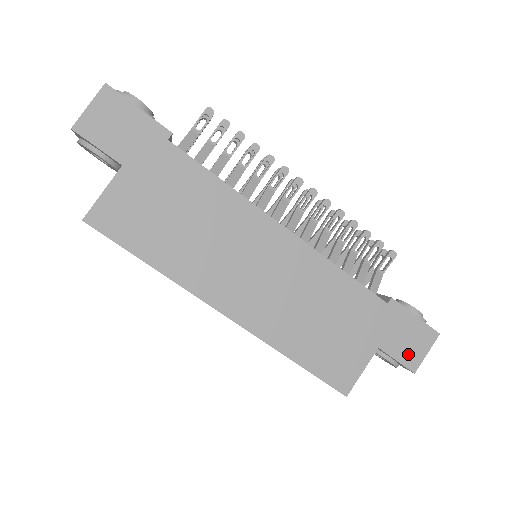
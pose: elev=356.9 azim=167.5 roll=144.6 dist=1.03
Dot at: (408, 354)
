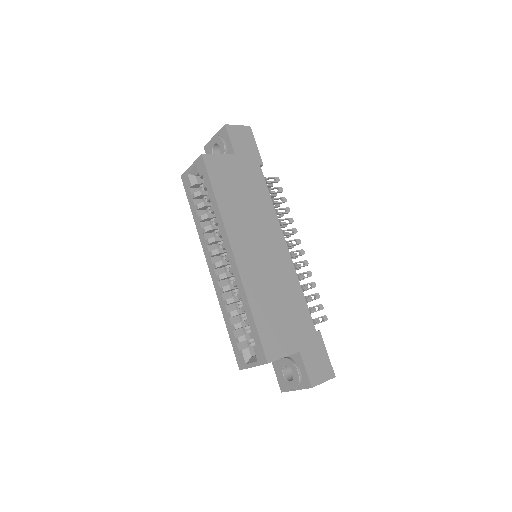
Dot at: (314, 372)
